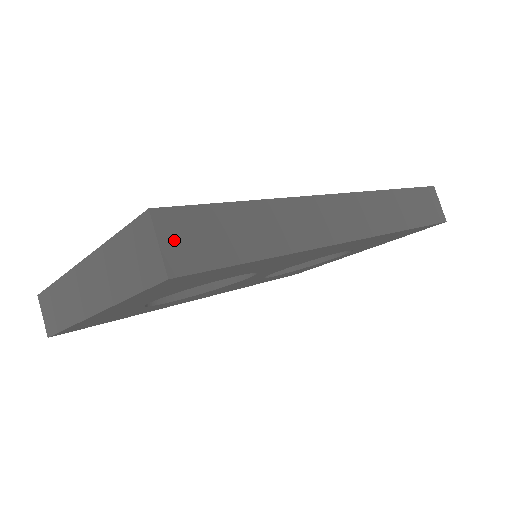
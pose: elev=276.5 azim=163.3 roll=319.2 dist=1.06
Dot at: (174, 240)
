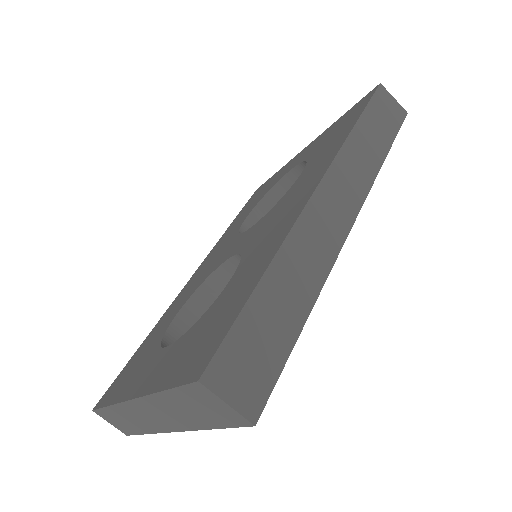
Dot at: (235, 387)
